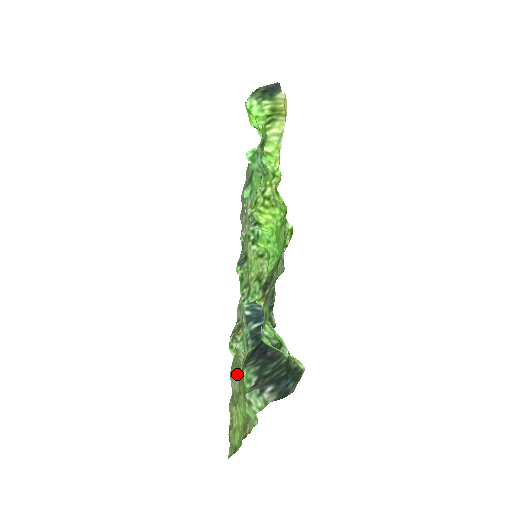
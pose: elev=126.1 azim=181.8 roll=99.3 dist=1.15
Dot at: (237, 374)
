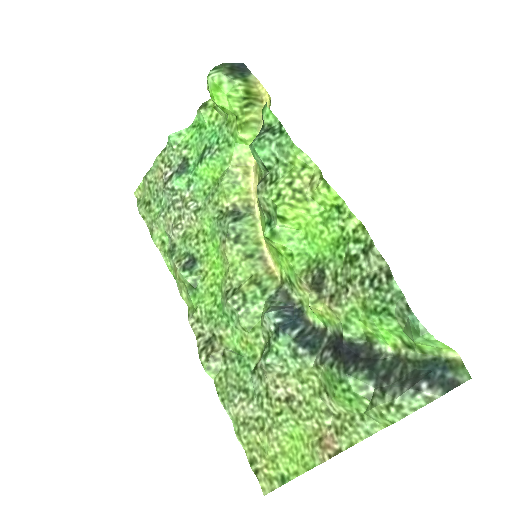
Dot at: (244, 396)
